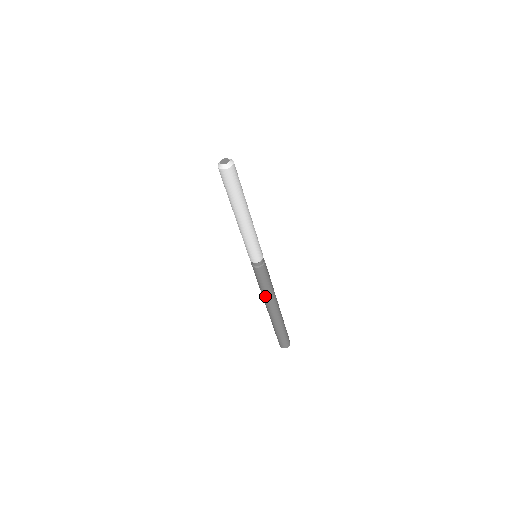
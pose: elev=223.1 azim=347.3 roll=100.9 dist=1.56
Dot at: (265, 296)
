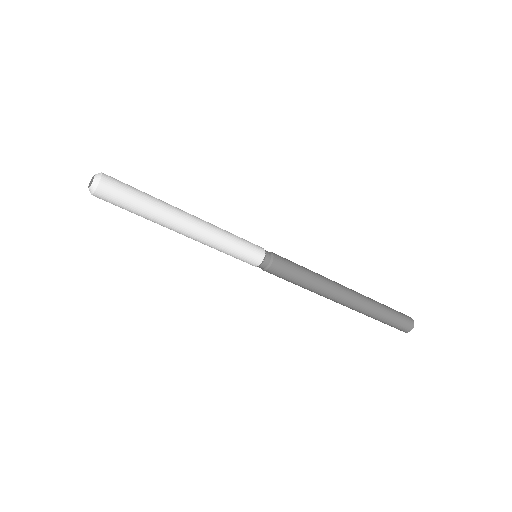
Dot at: (315, 292)
